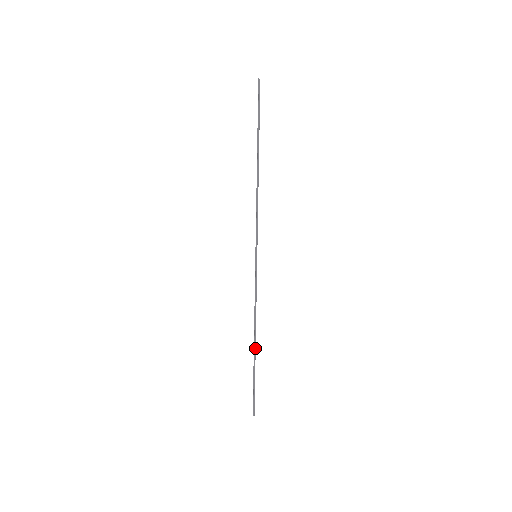
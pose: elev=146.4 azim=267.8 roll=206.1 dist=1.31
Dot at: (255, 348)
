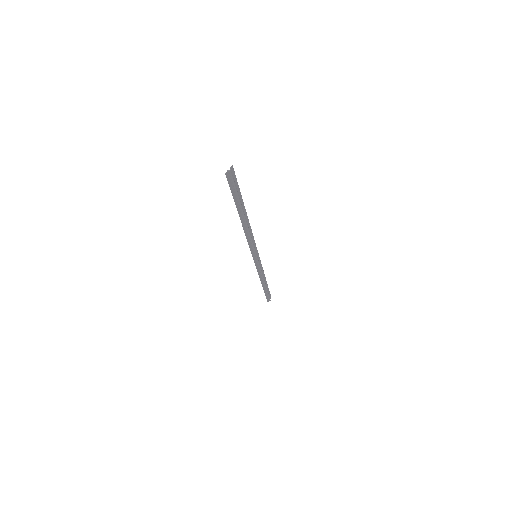
Dot at: (265, 285)
